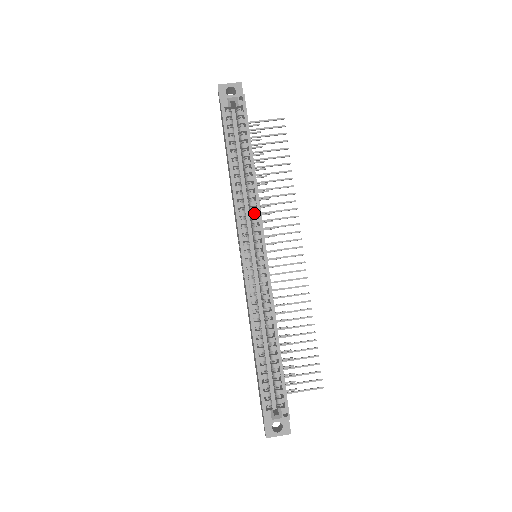
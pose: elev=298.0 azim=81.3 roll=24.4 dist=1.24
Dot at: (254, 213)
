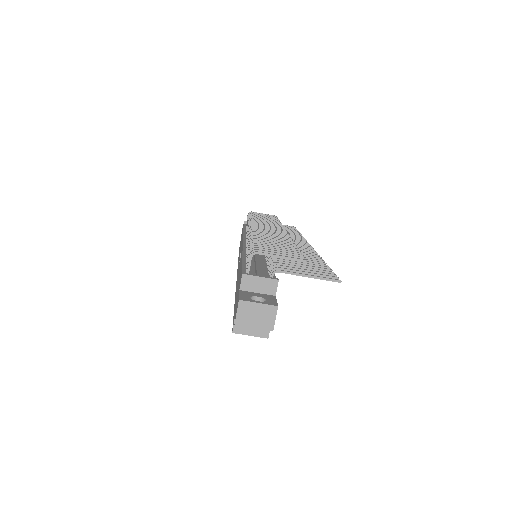
Dot at: occluded
